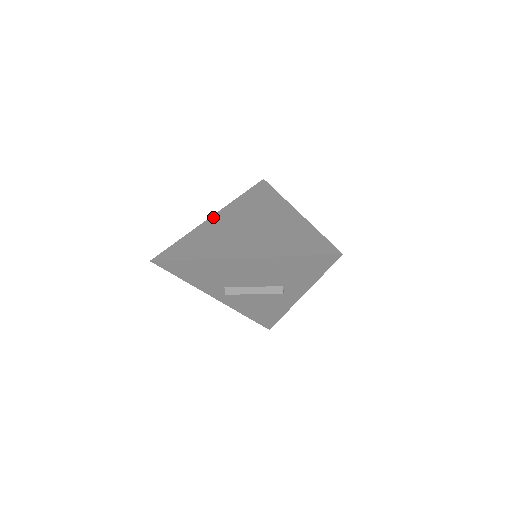
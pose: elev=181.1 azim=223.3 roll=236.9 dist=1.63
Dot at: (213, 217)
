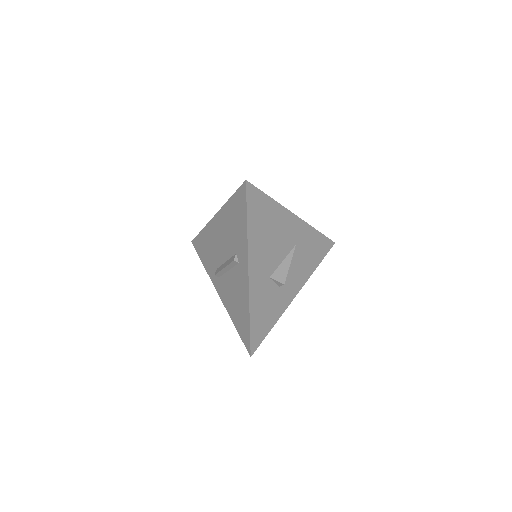
Dot at: occluded
